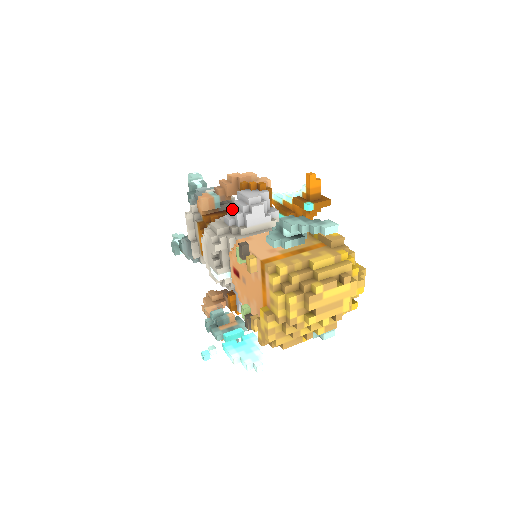
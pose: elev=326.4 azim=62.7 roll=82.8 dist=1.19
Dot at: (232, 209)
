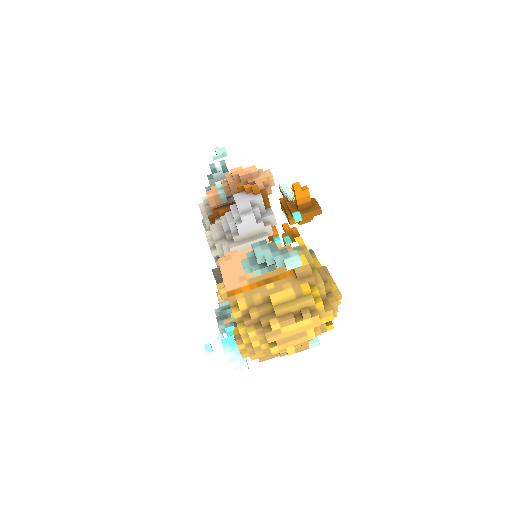
Dot at: (227, 215)
